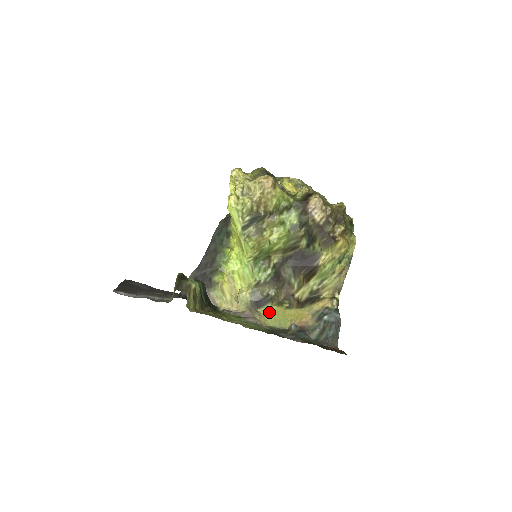
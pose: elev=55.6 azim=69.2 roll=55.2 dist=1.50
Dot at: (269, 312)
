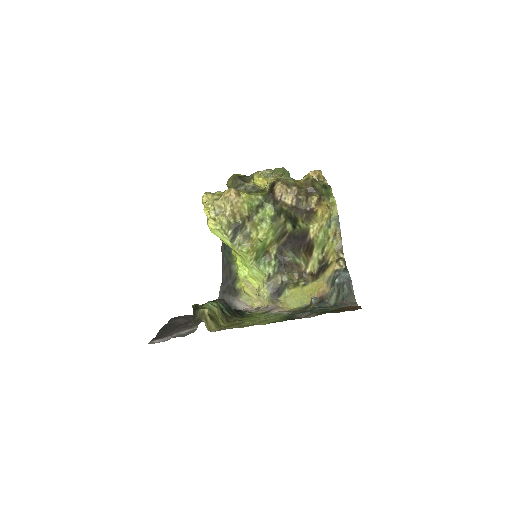
Dot at: (288, 297)
